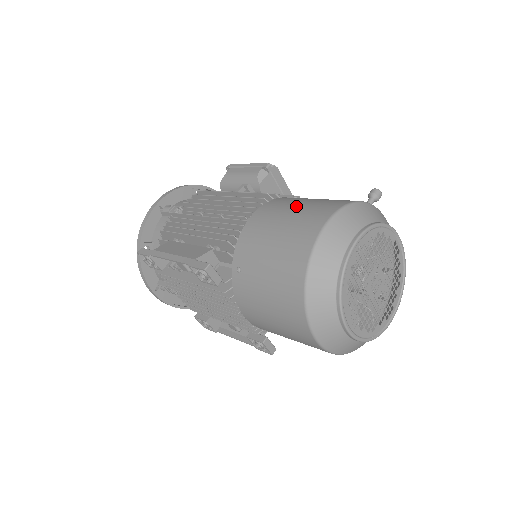
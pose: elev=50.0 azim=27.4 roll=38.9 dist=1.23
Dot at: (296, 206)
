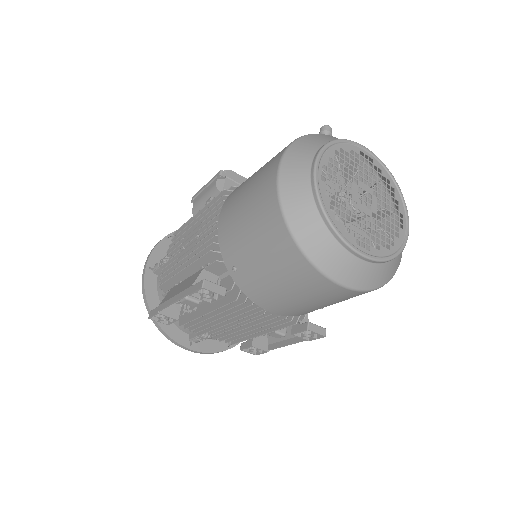
Dot at: (250, 179)
